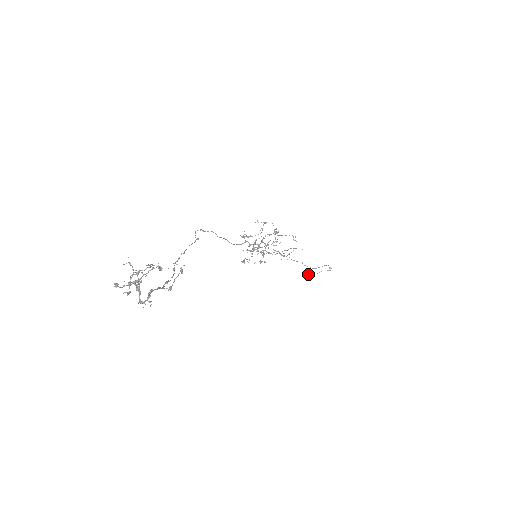
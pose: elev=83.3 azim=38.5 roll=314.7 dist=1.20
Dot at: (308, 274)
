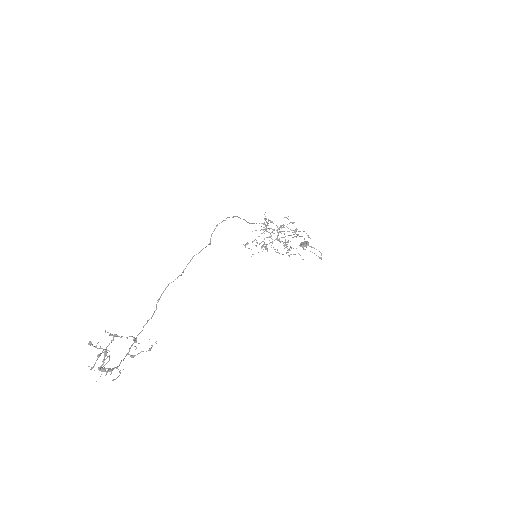
Dot at: (302, 245)
